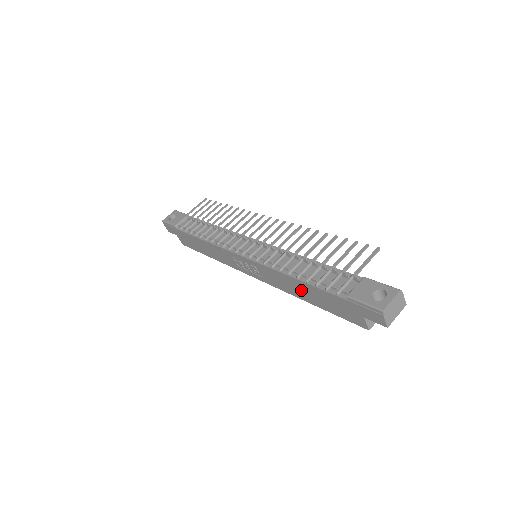
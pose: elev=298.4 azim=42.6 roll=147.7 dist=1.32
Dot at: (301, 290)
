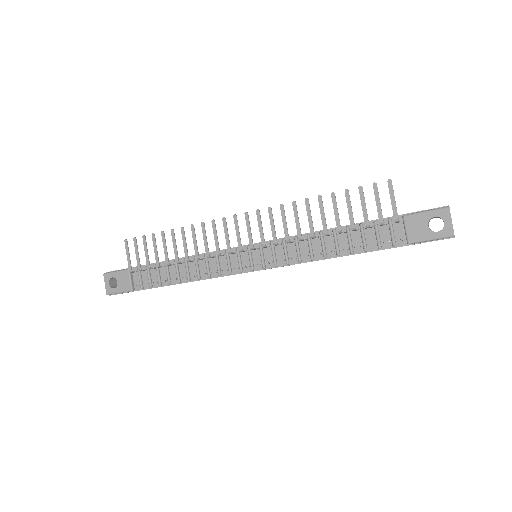
Dot at: occluded
